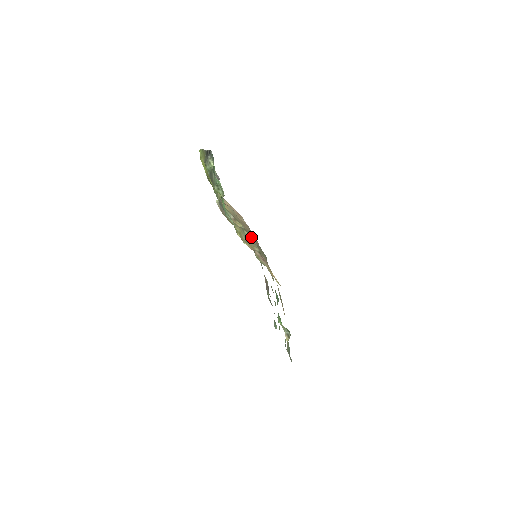
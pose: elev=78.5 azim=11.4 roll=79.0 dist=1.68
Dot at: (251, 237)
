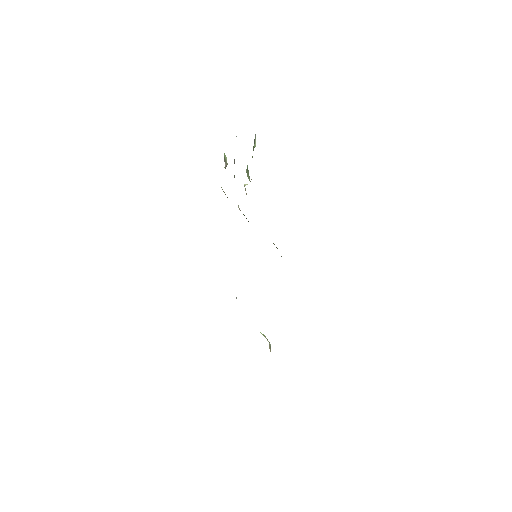
Dot at: occluded
